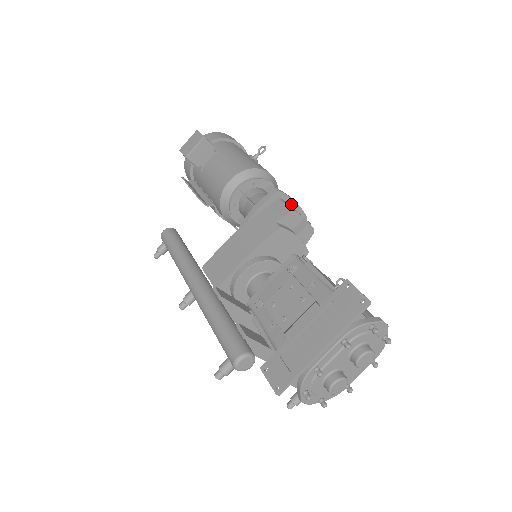
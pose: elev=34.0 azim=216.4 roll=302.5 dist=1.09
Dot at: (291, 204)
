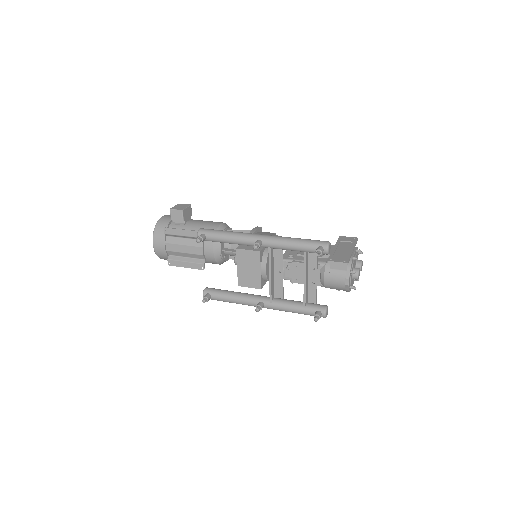
Dot at: occluded
